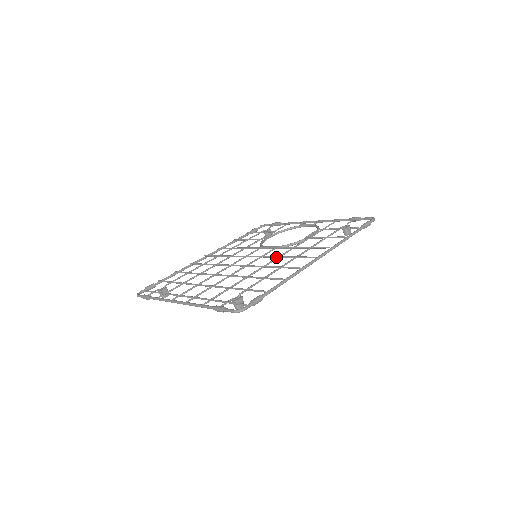
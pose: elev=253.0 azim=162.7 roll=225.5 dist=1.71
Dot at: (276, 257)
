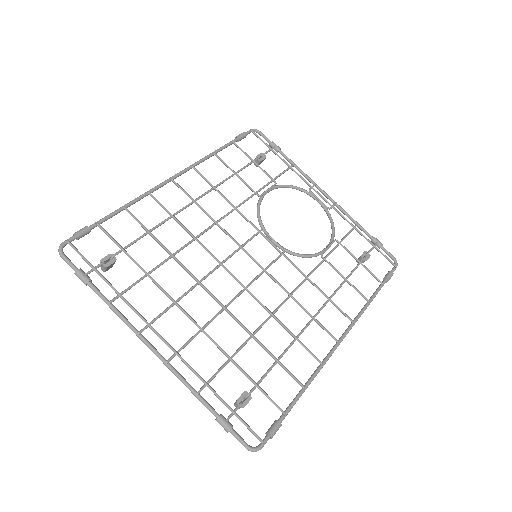
Dot at: (288, 294)
